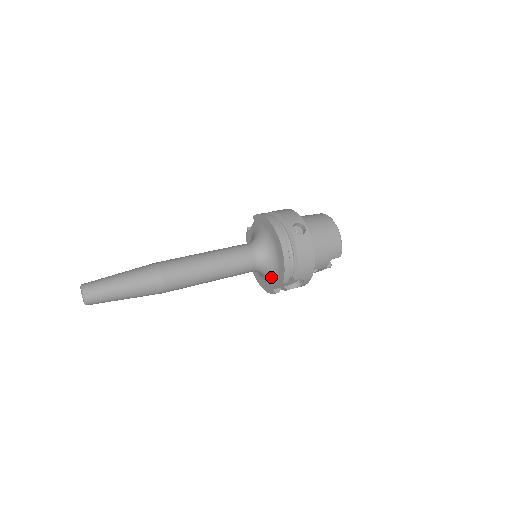
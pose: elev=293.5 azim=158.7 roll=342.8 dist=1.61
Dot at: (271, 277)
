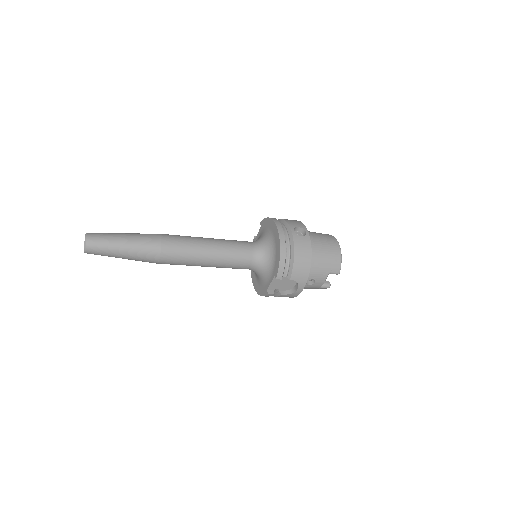
Dot at: (267, 276)
